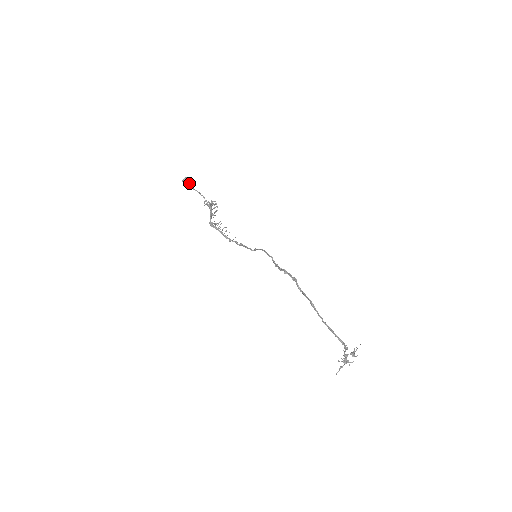
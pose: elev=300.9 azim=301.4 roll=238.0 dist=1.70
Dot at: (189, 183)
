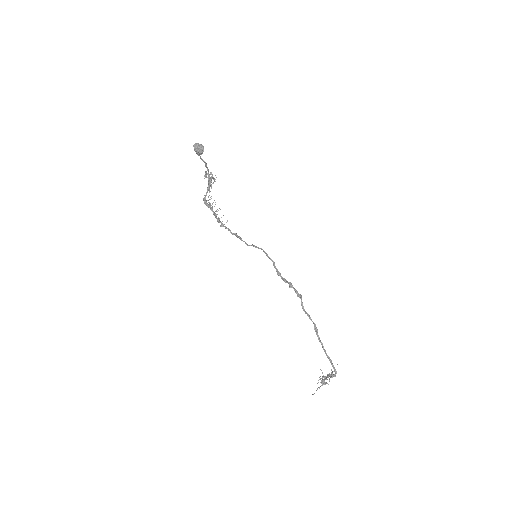
Dot at: (202, 152)
